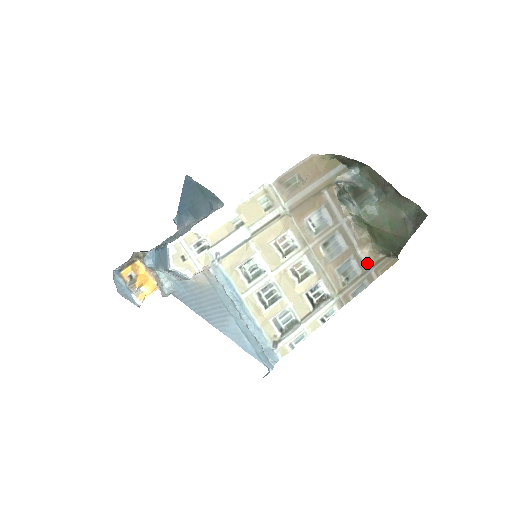
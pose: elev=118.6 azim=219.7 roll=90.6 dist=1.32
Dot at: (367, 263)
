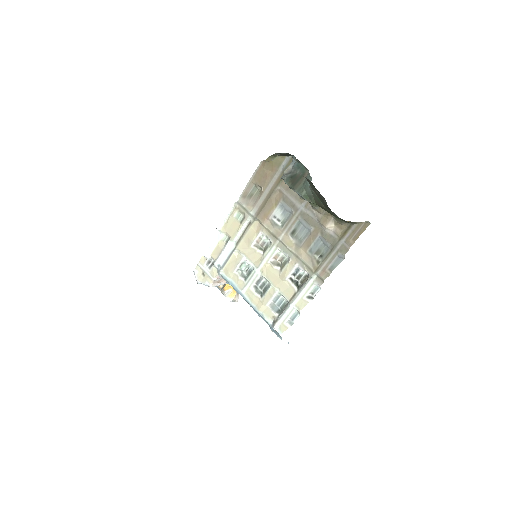
Dot at: (336, 236)
